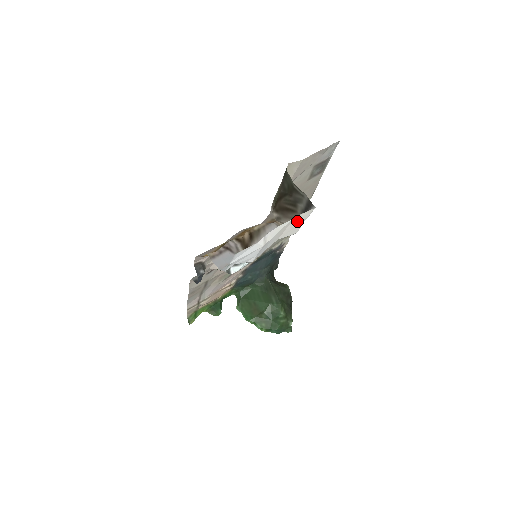
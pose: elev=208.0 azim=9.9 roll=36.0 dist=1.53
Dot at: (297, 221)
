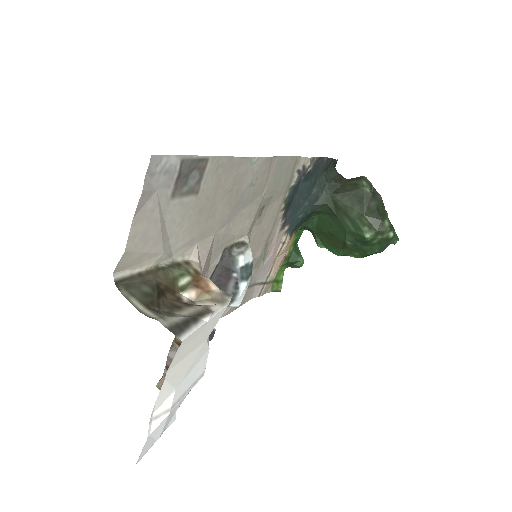
Dot at: (188, 346)
